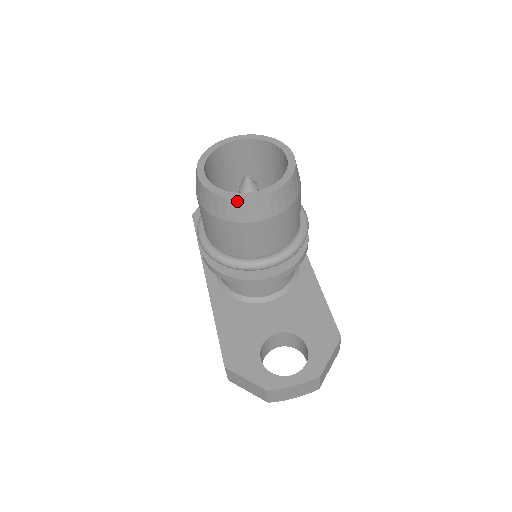
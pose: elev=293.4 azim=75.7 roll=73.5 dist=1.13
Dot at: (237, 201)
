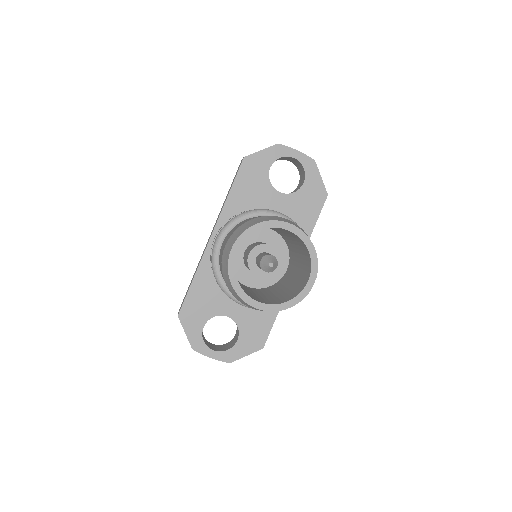
Dot at: (241, 298)
